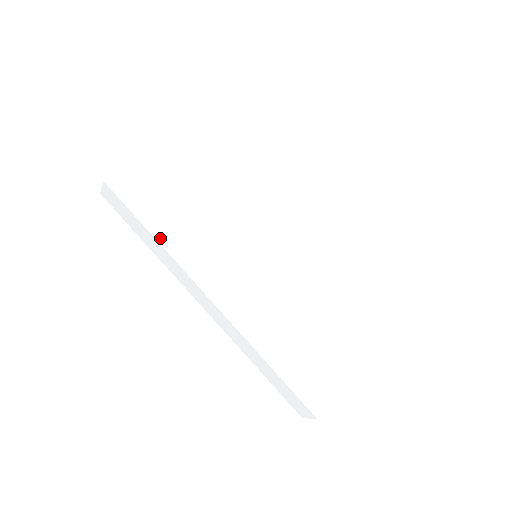
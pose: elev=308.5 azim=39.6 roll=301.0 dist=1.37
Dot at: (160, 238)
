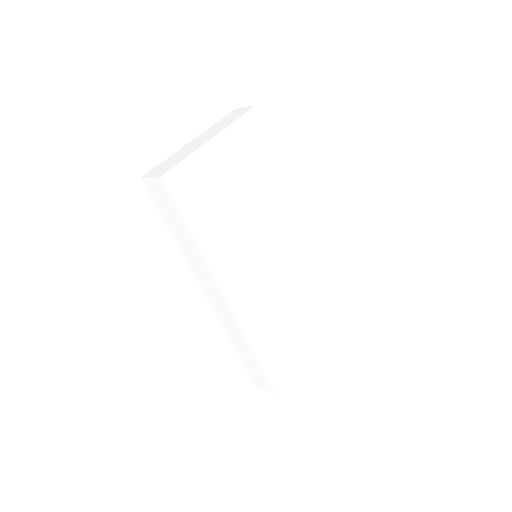
Dot at: (198, 241)
